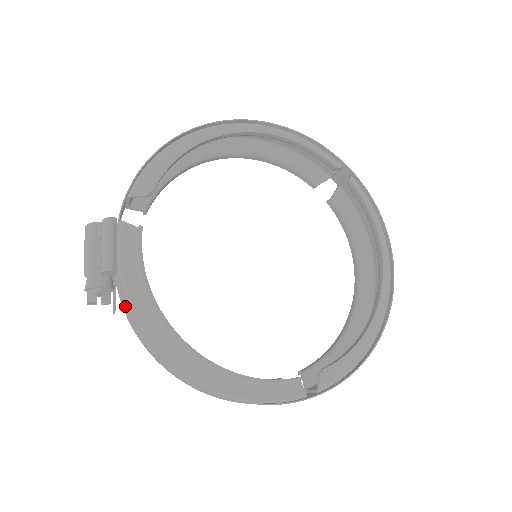
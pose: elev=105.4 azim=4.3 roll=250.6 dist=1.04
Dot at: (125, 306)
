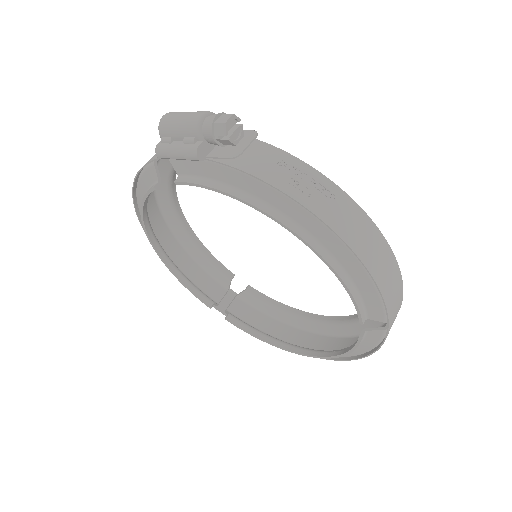
Dot at: (252, 150)
